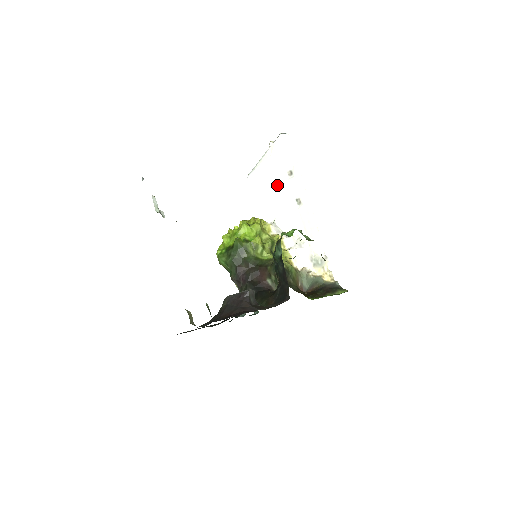
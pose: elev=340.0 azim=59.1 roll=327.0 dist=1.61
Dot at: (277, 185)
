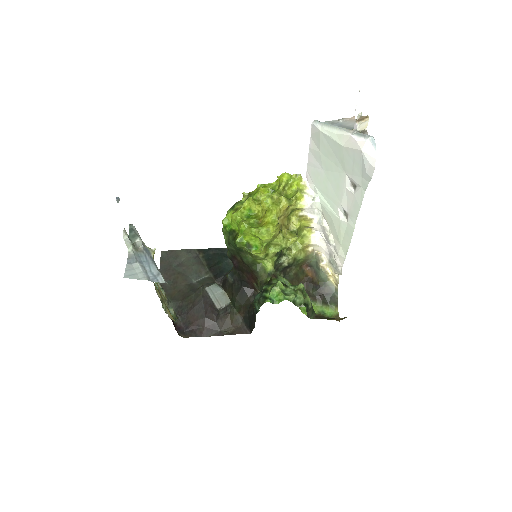
Dot at: (335, 175)
